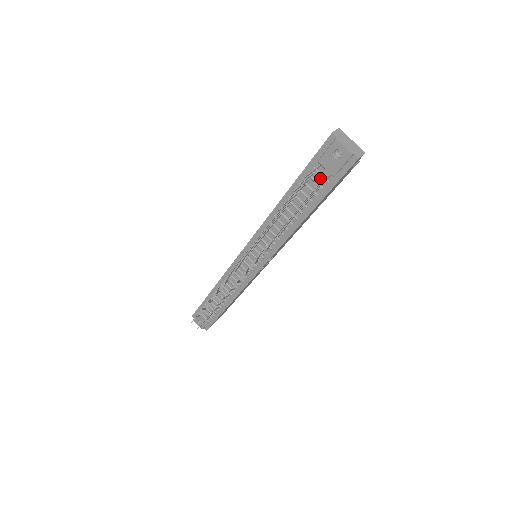
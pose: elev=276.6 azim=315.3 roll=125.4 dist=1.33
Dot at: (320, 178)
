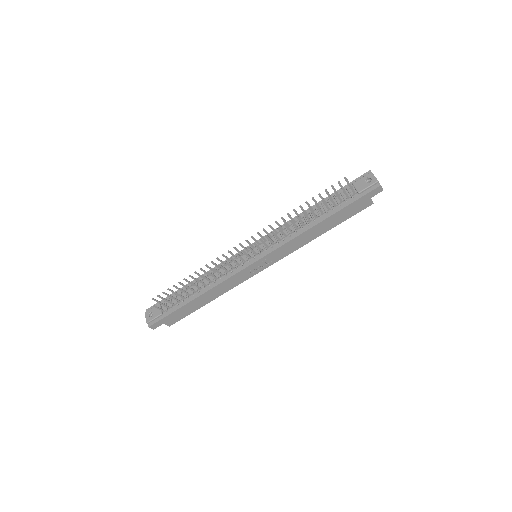
Dot at: (348, 195)
